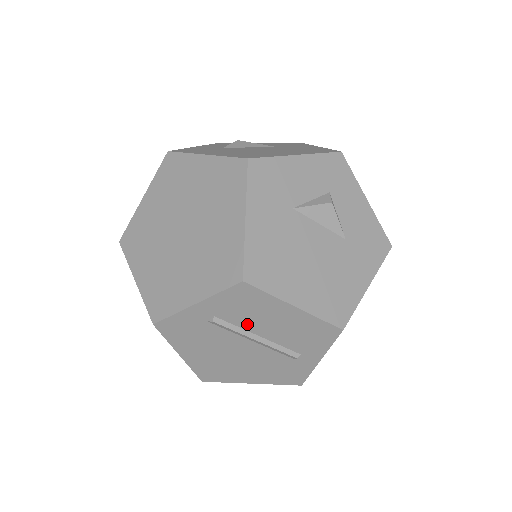
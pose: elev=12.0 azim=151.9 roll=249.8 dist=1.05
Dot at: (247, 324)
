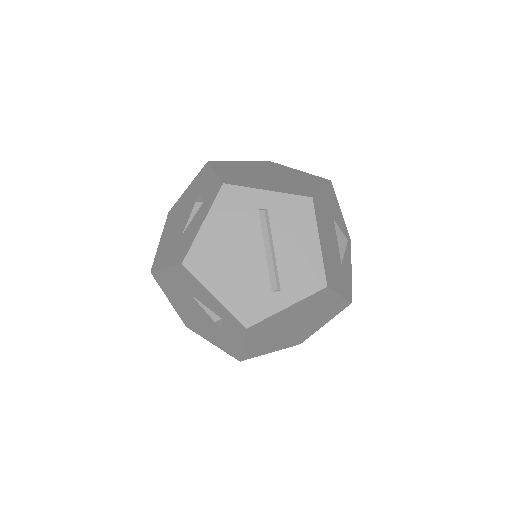
Dot at: (278, 232)
